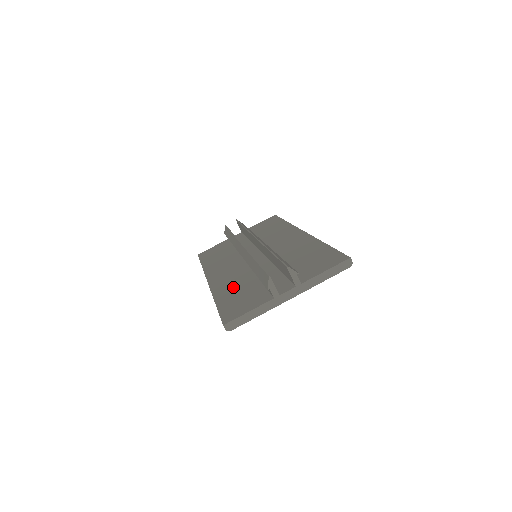
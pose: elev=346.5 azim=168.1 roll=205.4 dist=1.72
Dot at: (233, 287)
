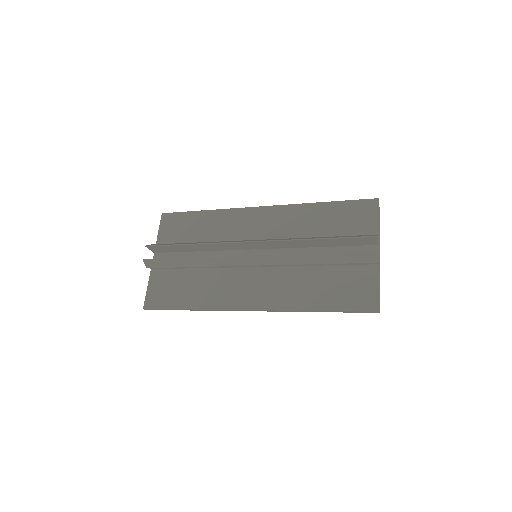
Dot at: (307, 289)
